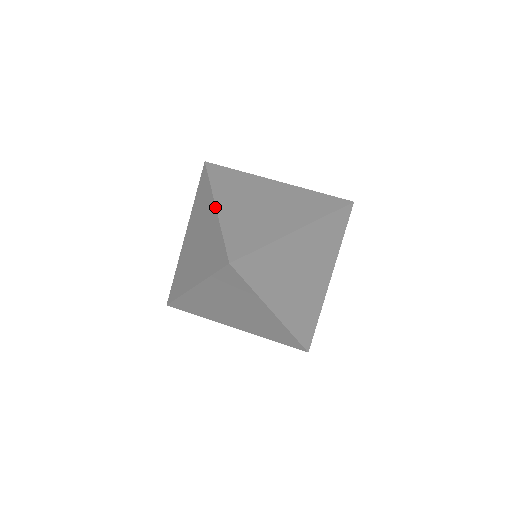
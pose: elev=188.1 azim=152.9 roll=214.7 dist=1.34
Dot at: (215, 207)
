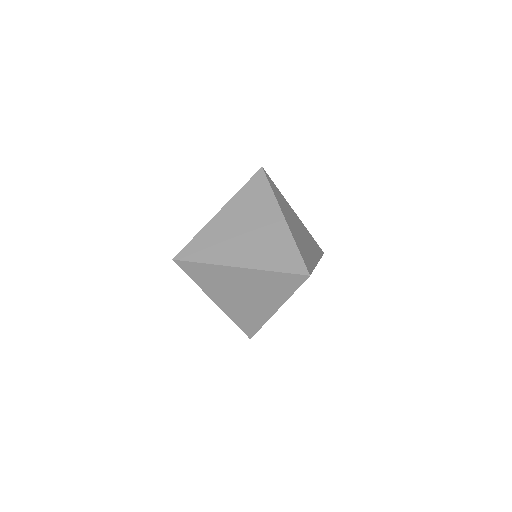
Dot at: (285, 219)
